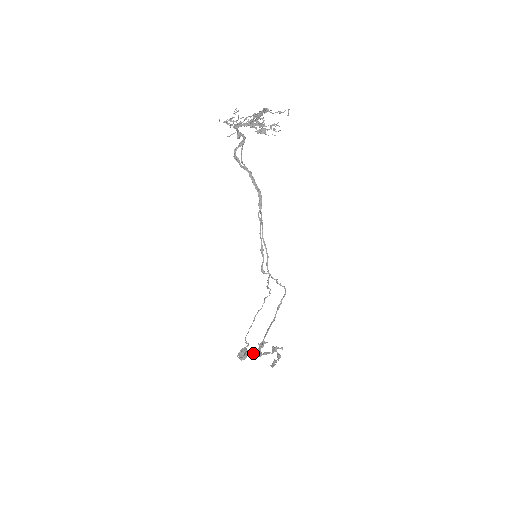
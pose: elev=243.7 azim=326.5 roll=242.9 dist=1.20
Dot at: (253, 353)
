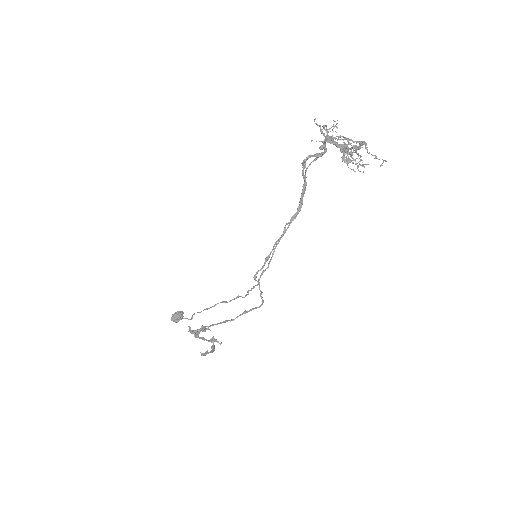
Dot at: (191, 330)
